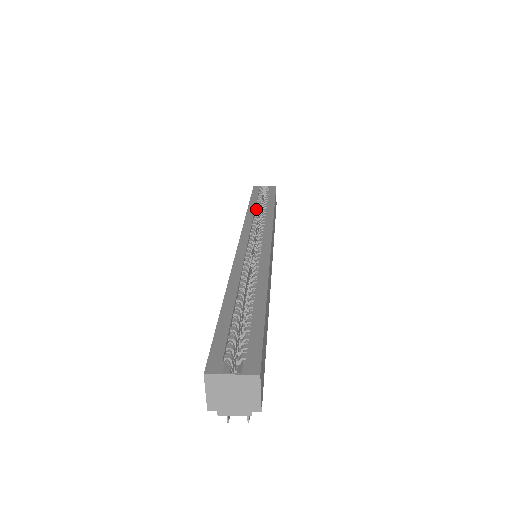
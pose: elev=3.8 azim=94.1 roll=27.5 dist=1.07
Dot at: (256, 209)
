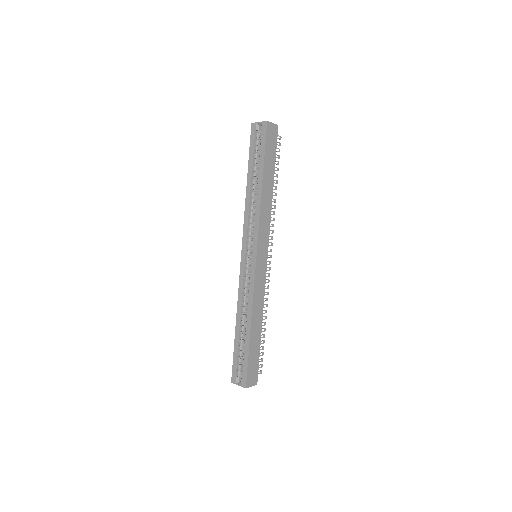
Dot at: (252, 189)
